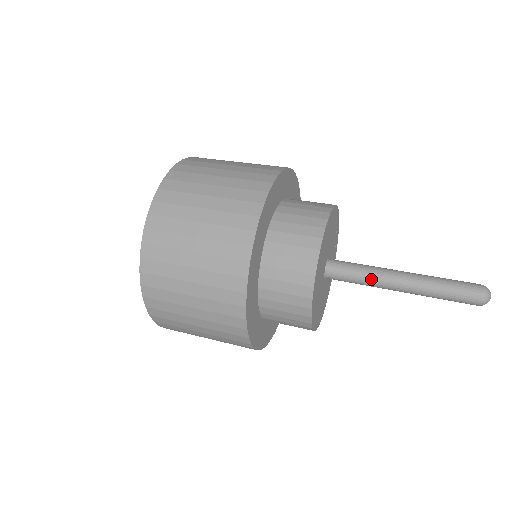
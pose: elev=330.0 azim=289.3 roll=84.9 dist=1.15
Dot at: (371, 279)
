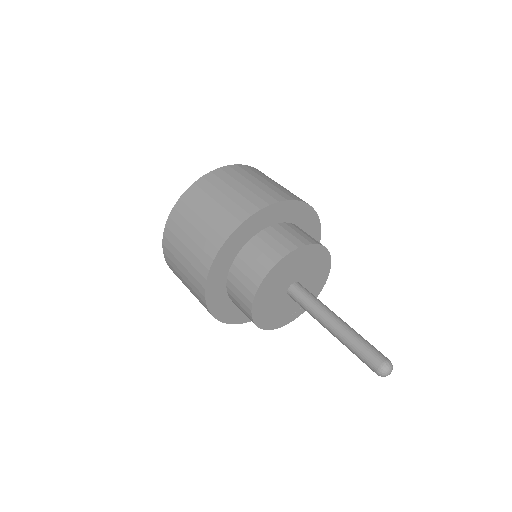
Dot at: (313, 313)
